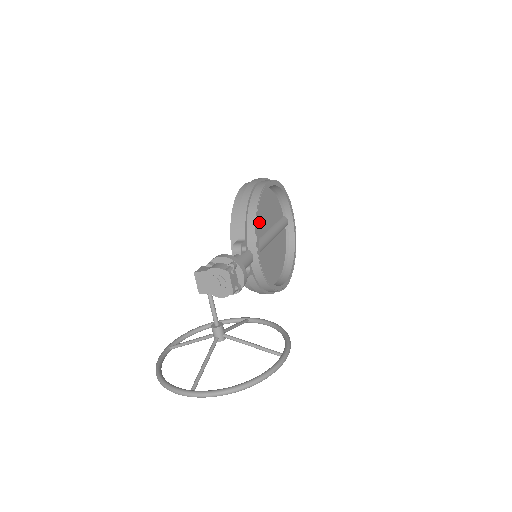
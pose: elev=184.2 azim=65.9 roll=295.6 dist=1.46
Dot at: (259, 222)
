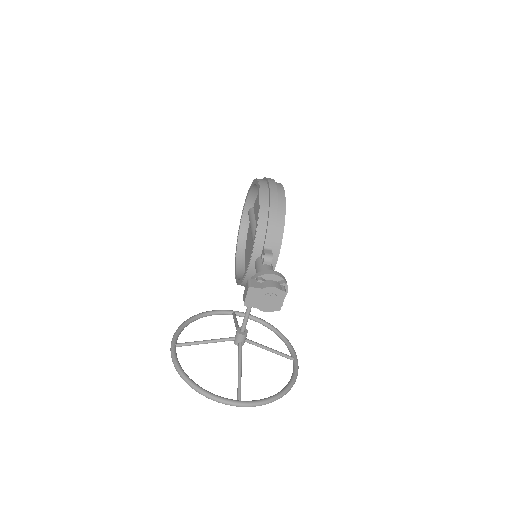
Dot at: occluded
